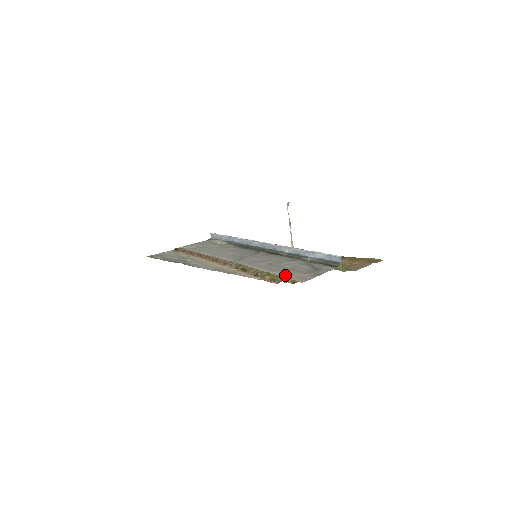
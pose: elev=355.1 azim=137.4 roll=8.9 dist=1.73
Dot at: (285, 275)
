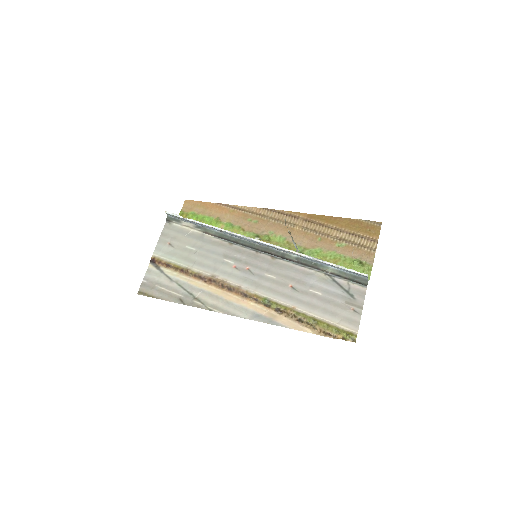
Dot at: (331, 318)
